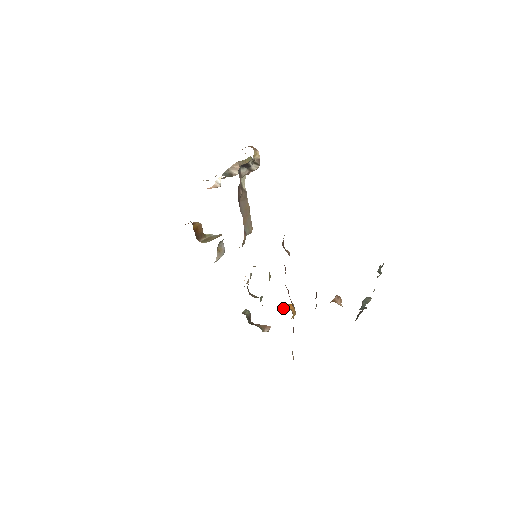
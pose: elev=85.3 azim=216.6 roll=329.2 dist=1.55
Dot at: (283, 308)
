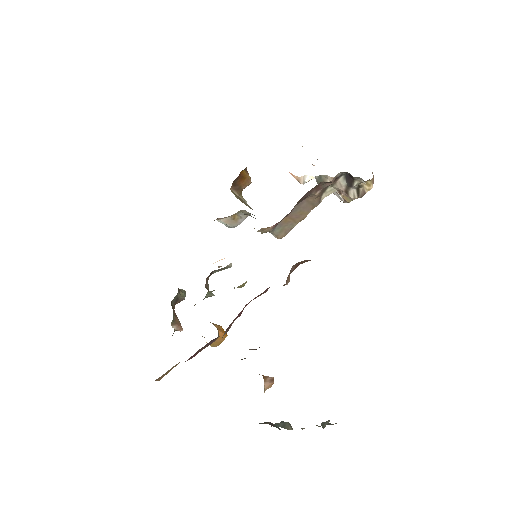
Dot at: (215, 325)
